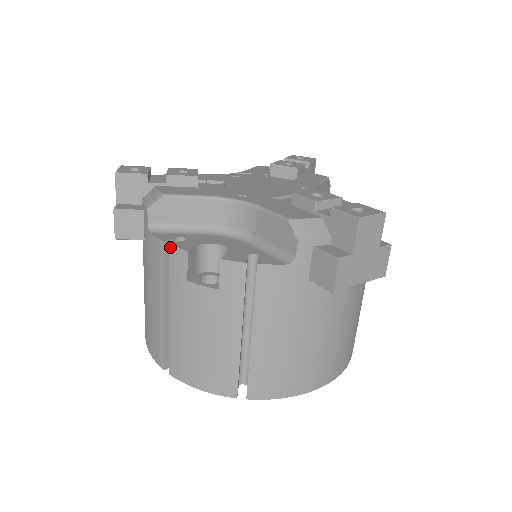
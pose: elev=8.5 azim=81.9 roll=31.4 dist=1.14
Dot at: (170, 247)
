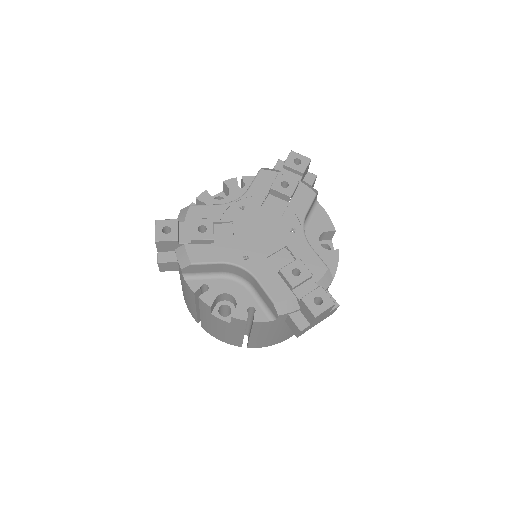
Dot at: (199, 299)
